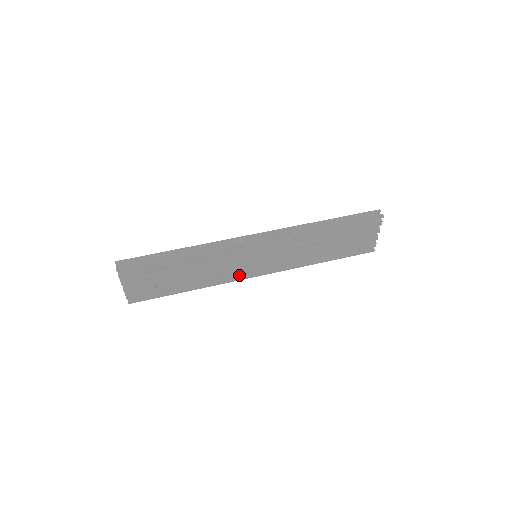
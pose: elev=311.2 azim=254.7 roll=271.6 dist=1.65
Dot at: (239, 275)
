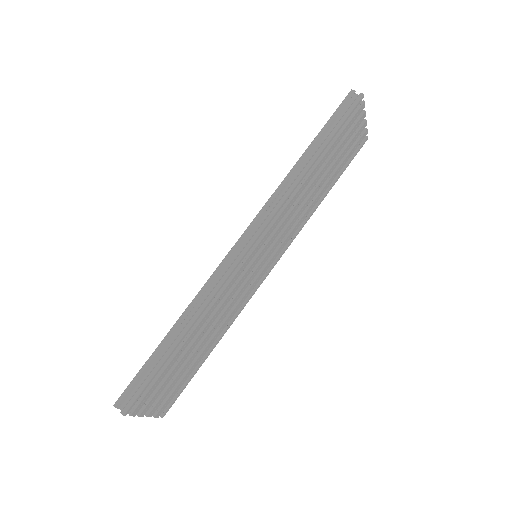
Dot at: (252, 289)
